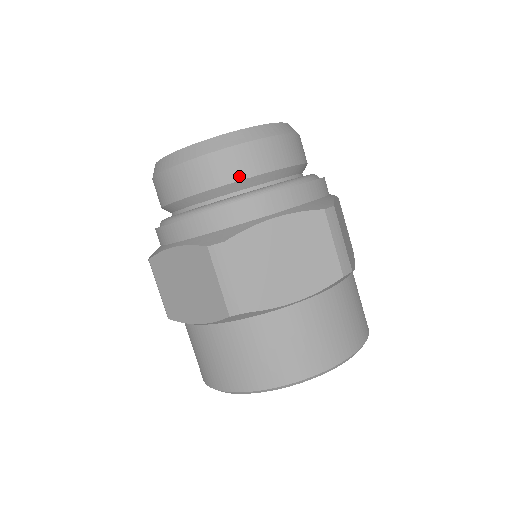
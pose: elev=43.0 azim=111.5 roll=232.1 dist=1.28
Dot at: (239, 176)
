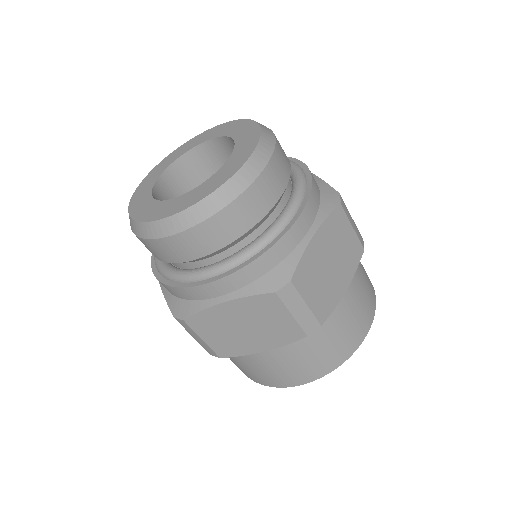
Dot at: (187, 258)
